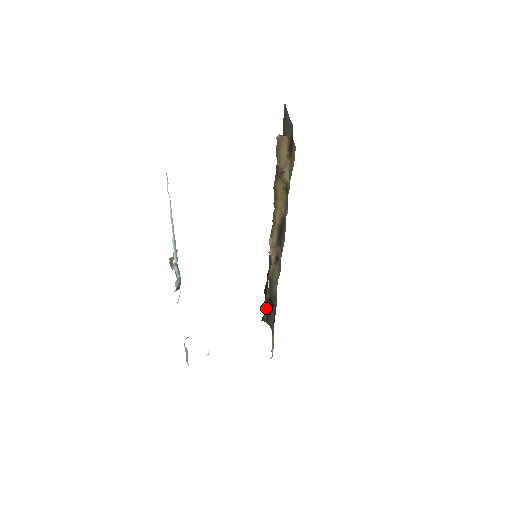
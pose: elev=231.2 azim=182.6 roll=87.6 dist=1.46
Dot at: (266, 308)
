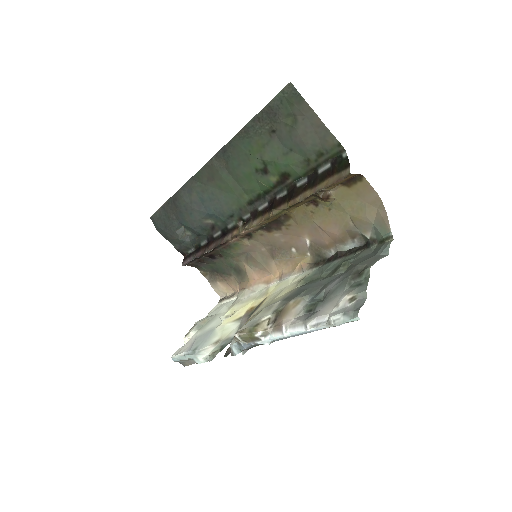
Dot at: (197, 259)
